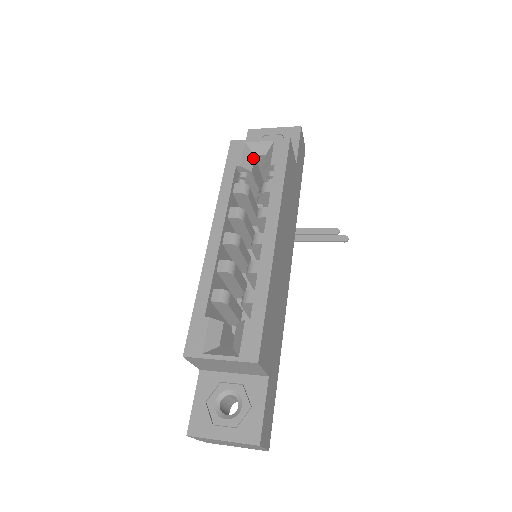
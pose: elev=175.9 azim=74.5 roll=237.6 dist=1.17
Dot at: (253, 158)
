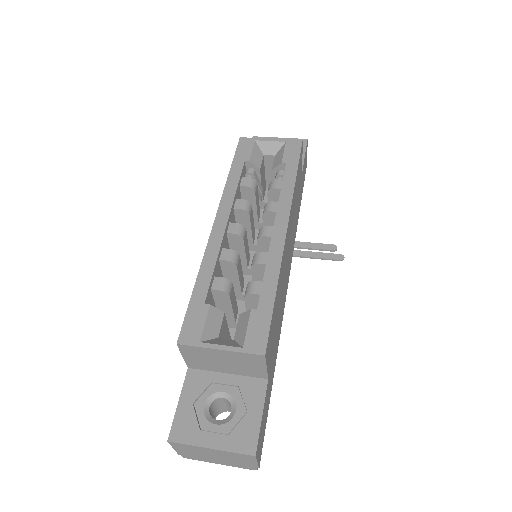
Dot at: (262, 157)
